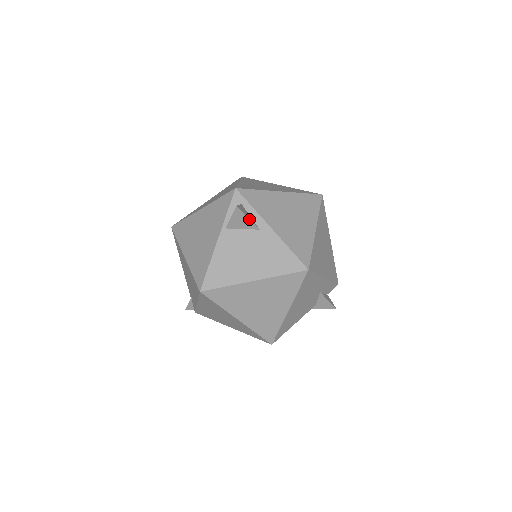
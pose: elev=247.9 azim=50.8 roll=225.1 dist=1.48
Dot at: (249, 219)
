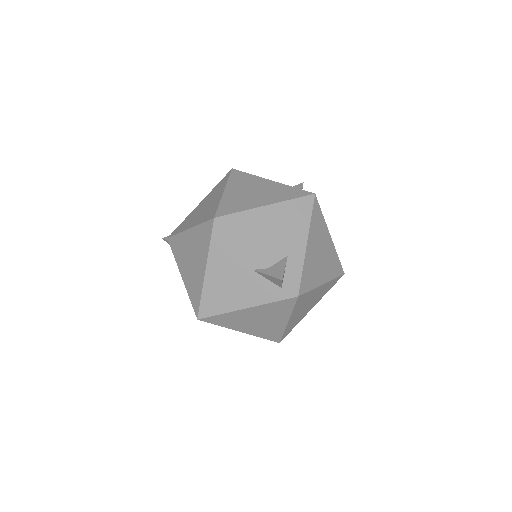
Dot at: occluded
